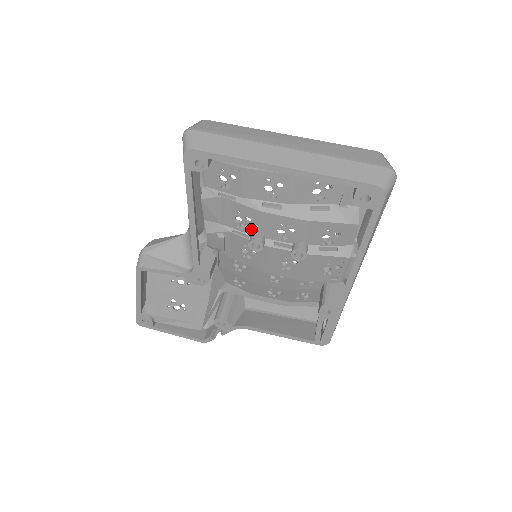
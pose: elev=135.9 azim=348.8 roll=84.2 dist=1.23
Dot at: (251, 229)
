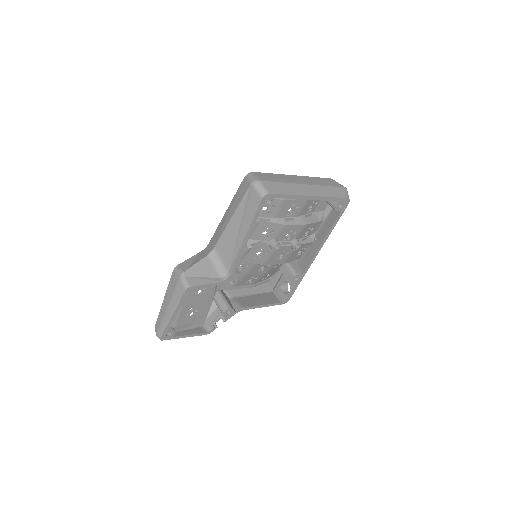
Dot at: (271, 238)
